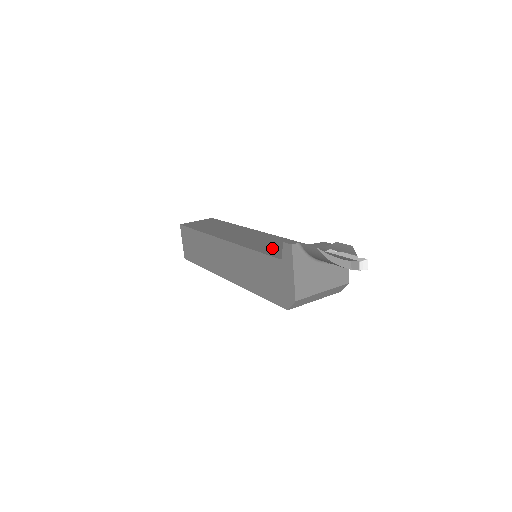
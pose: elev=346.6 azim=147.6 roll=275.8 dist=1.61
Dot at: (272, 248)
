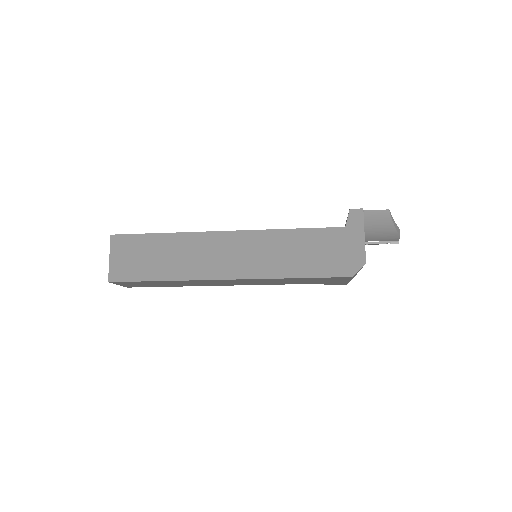
Dot at: occluded
